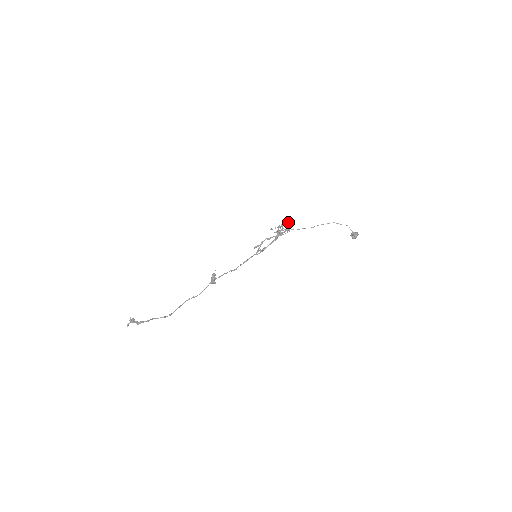
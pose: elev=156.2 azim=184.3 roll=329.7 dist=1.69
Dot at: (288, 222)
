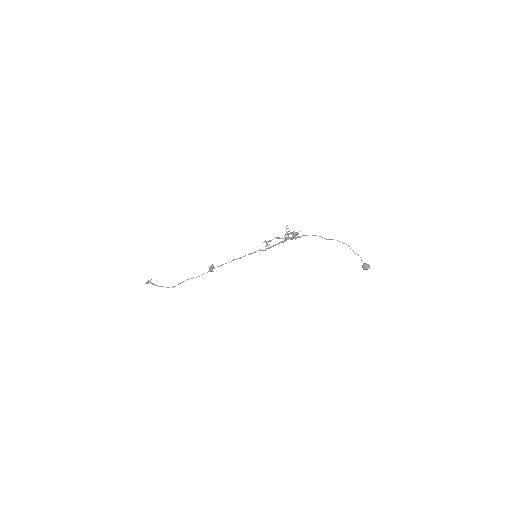
Dot at: (296, 233)
